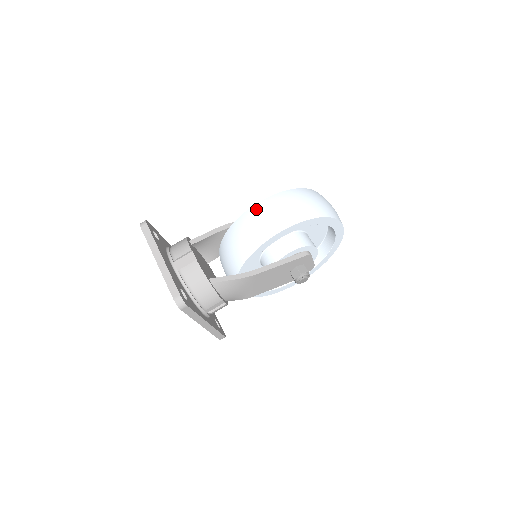
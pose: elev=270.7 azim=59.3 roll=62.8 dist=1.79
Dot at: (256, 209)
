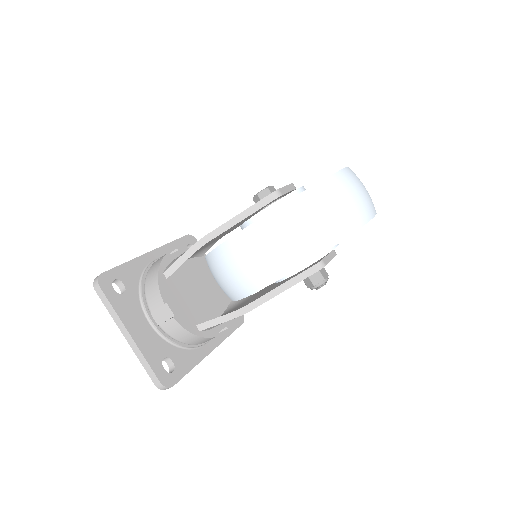
Dot at: (231, 248)
